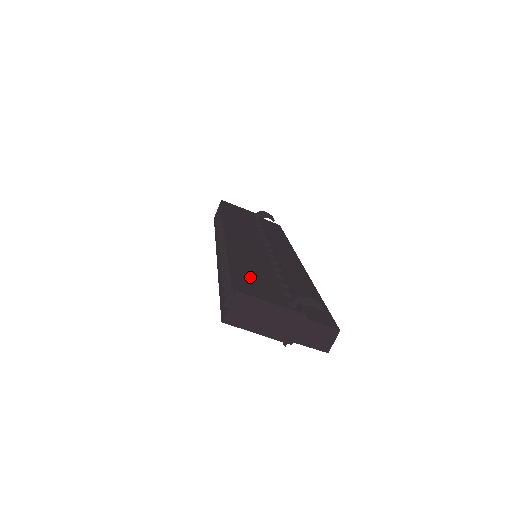
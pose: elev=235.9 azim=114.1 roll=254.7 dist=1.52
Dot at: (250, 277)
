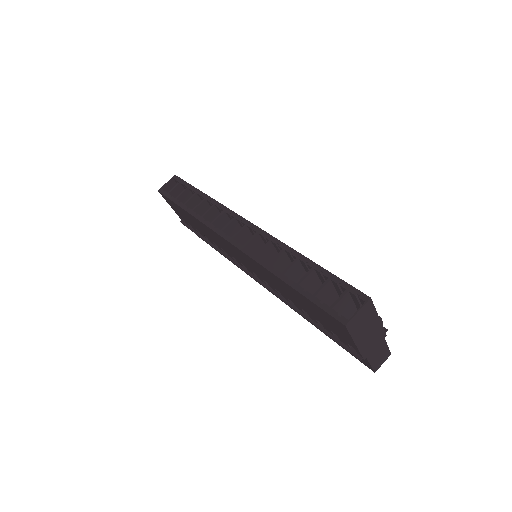
Dot at: occluded
